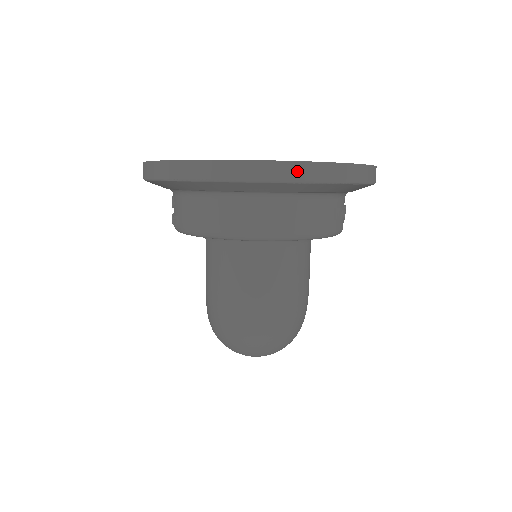
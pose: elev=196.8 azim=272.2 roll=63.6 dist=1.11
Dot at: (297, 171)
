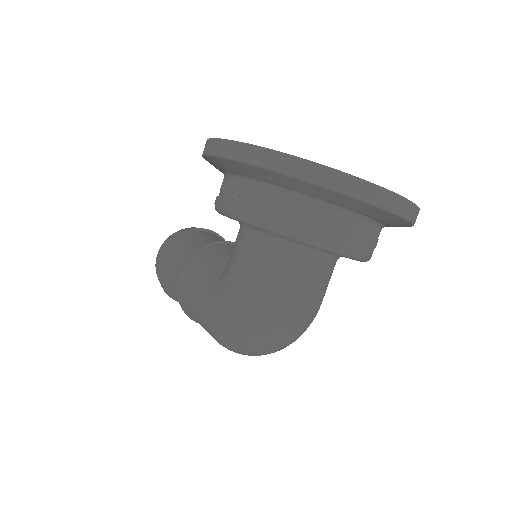
Dot at: (403, 206)
